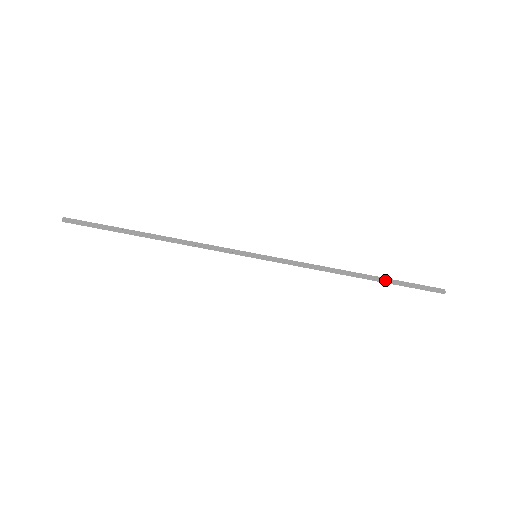
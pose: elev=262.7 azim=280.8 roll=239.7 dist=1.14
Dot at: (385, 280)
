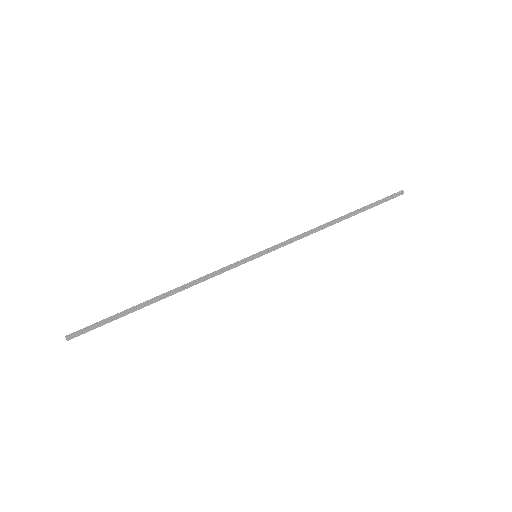
Dot at: (360, 210)
